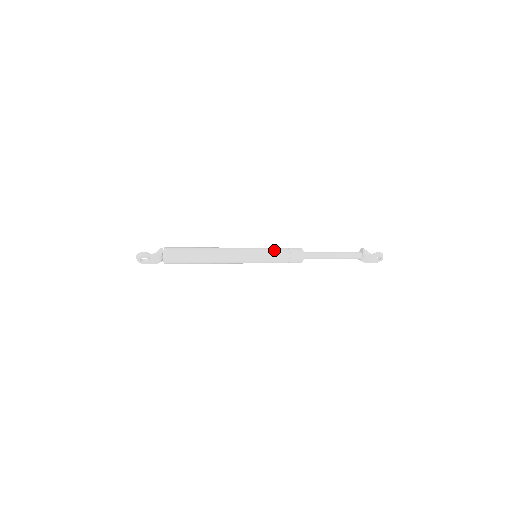
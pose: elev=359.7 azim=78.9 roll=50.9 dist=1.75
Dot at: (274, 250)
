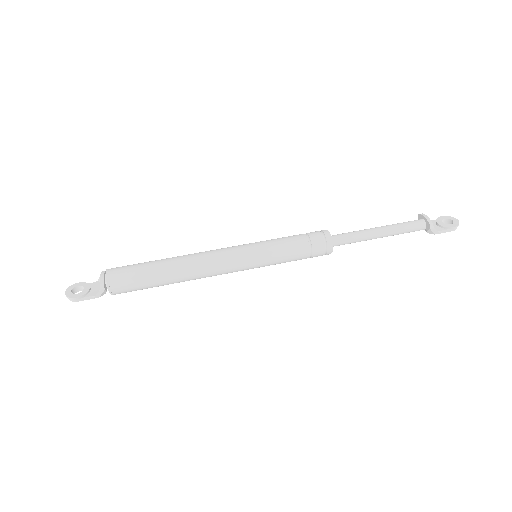
Dot at: (286, 257)
